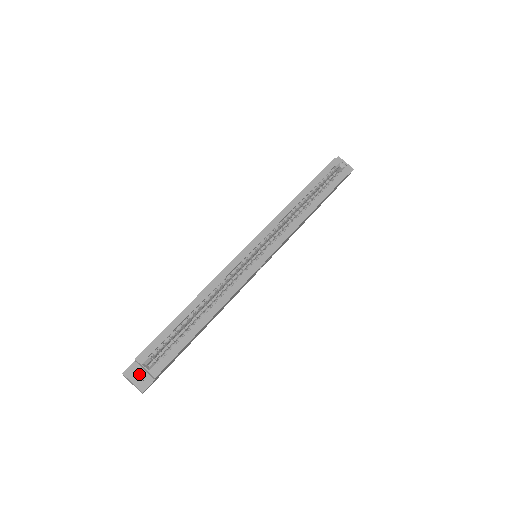
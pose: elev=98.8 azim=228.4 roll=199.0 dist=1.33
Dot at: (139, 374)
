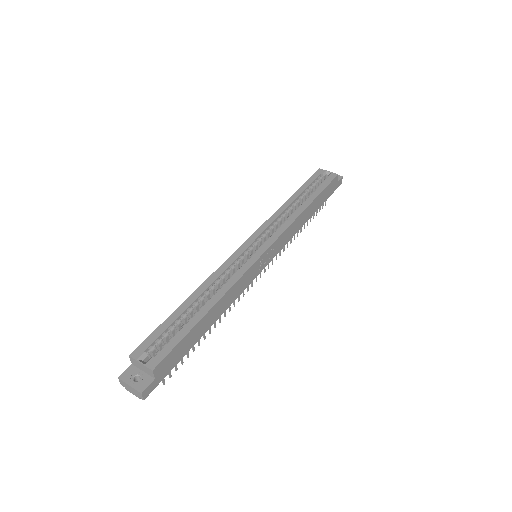
Dot at: (138, 378)
